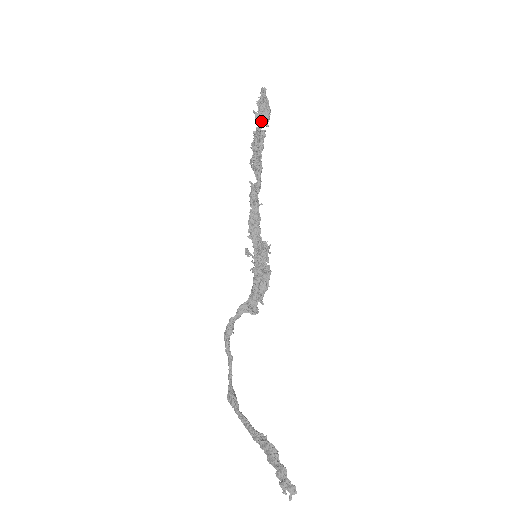
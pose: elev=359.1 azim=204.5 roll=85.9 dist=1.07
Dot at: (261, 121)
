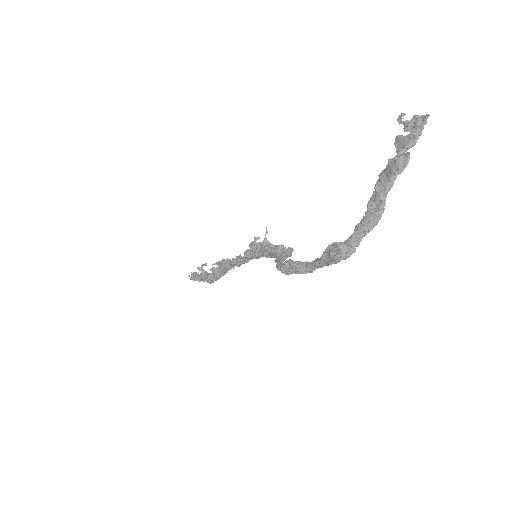
Dot at: (201, 276)
